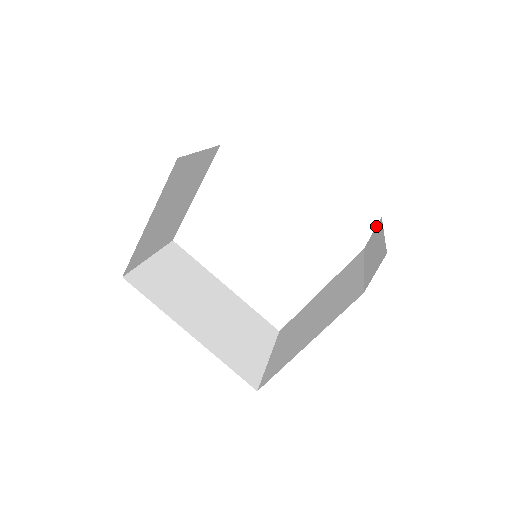
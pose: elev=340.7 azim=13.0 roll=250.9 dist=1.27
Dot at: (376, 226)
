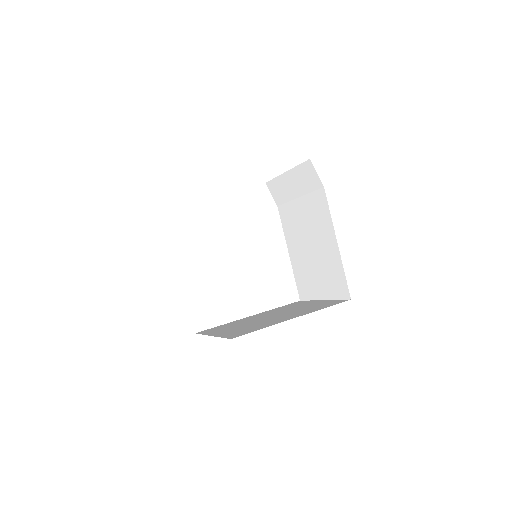
Dot at: (269, 190)
